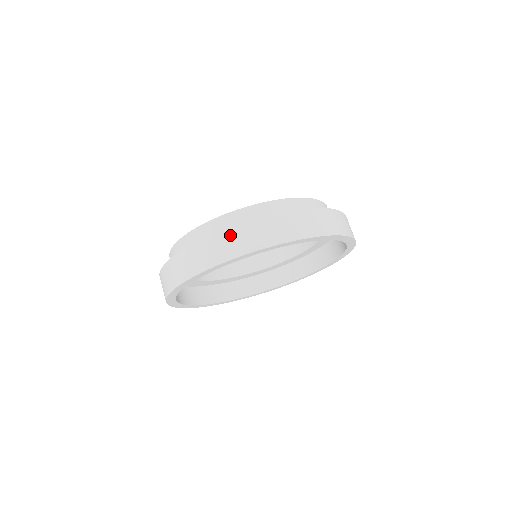
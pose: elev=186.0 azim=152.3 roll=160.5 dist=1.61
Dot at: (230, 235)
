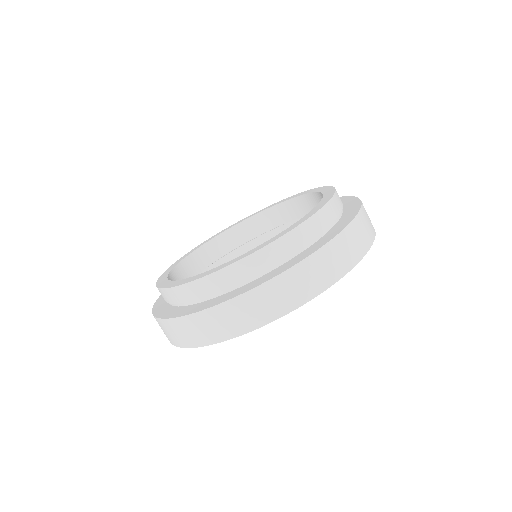
Dot at: (250, 301)
